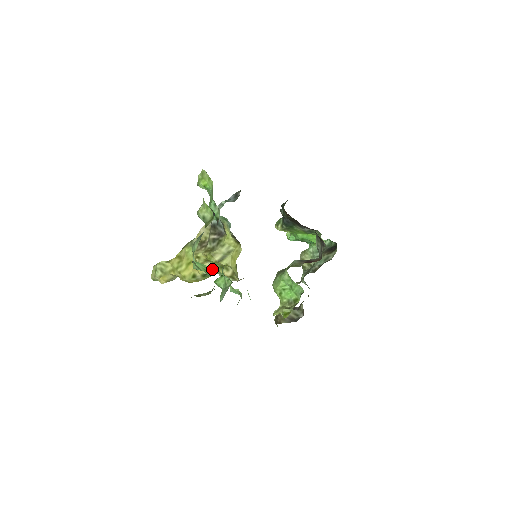
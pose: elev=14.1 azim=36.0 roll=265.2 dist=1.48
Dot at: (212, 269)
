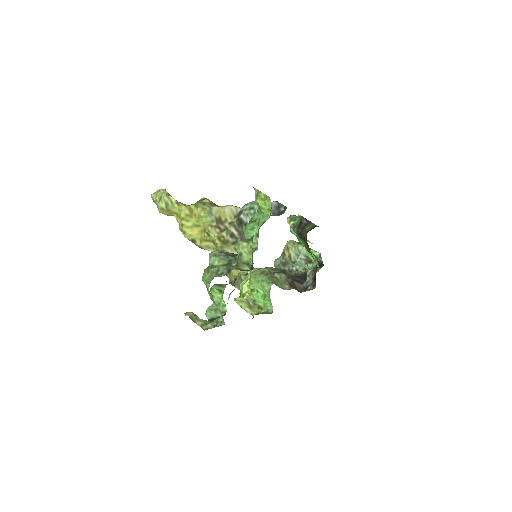
Dot at: occluded
